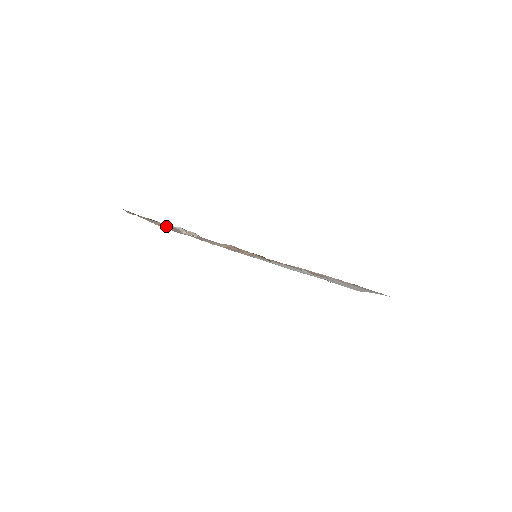
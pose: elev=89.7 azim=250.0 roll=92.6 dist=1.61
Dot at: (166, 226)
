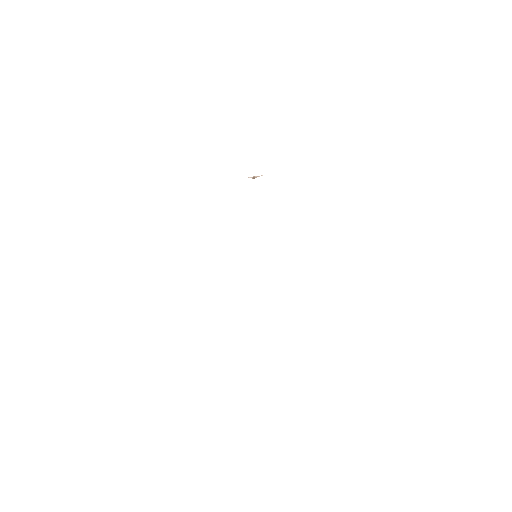
Dot at: occluded
